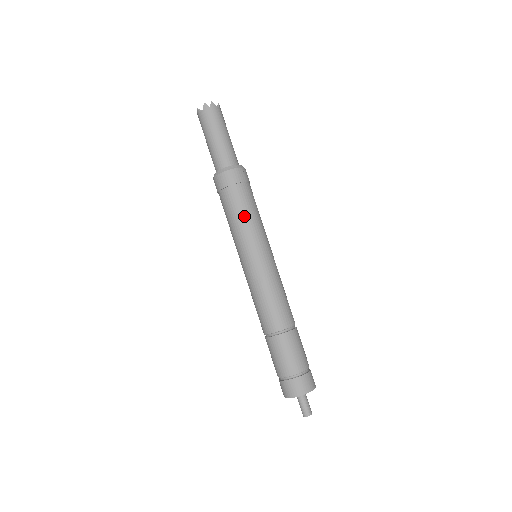
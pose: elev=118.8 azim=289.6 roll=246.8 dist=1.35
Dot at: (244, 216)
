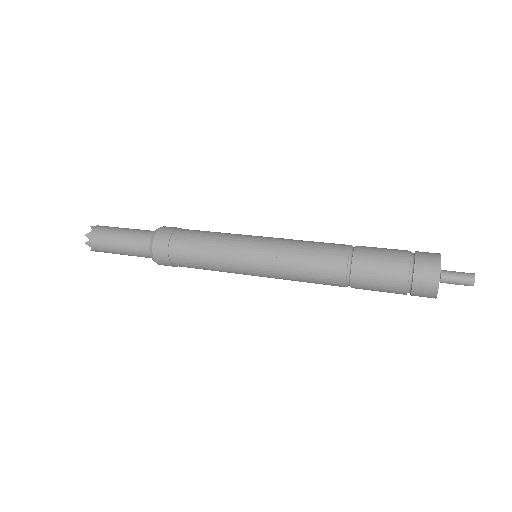
Dot at: (212, 232)
